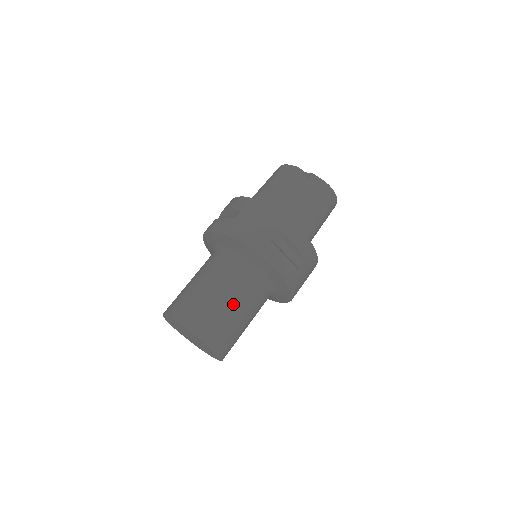
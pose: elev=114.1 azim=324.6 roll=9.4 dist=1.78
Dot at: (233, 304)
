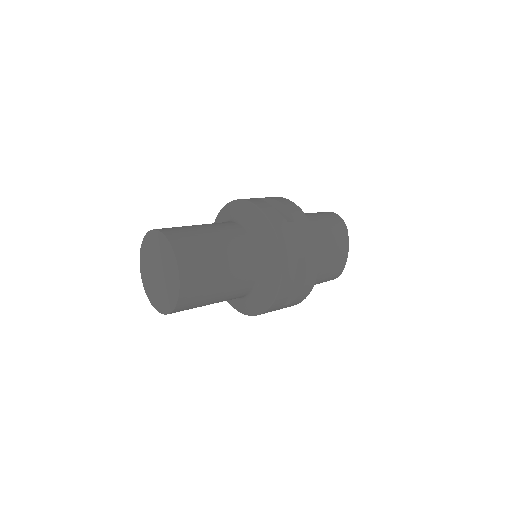
Dot at: (207, 228)
